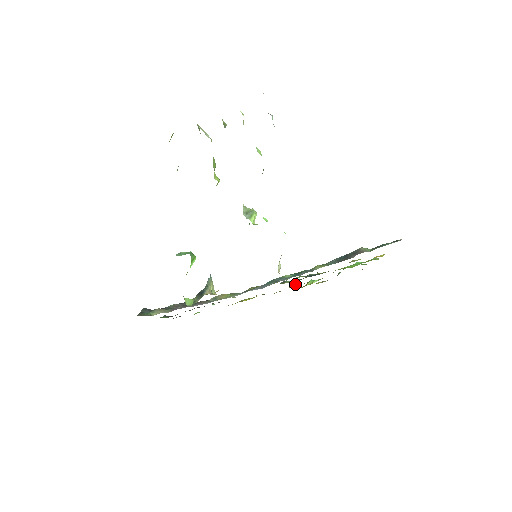
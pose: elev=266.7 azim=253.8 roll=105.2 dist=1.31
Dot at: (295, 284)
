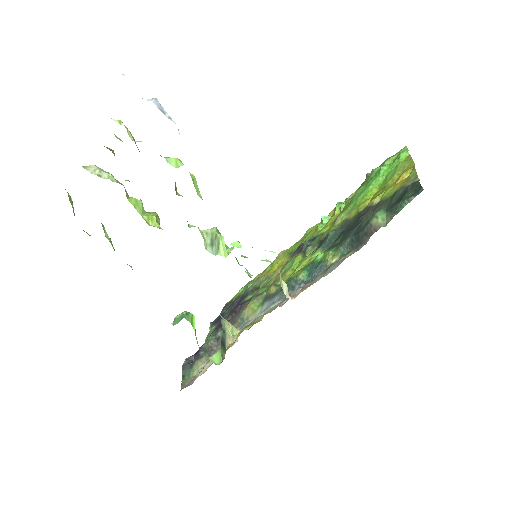
Dot at: (321, 220)
